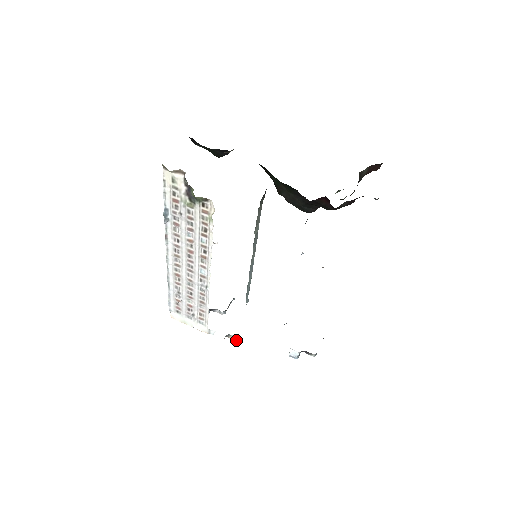
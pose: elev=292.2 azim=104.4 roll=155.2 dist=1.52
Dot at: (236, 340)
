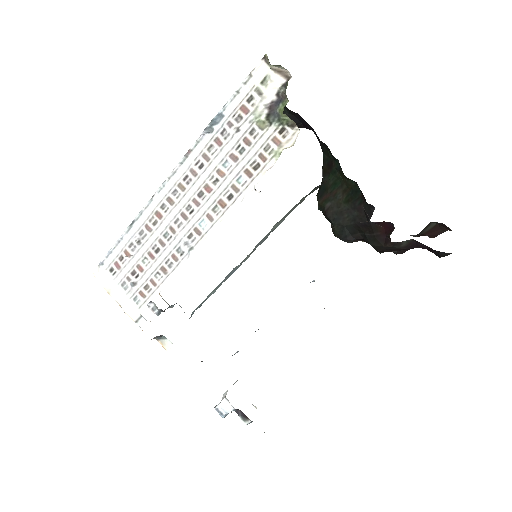
Dot at: (167, 349)
